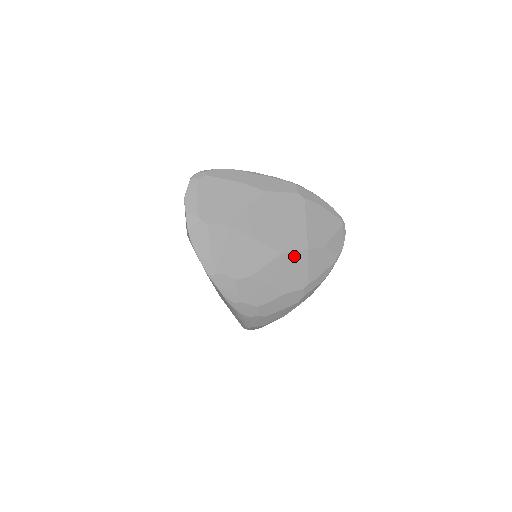
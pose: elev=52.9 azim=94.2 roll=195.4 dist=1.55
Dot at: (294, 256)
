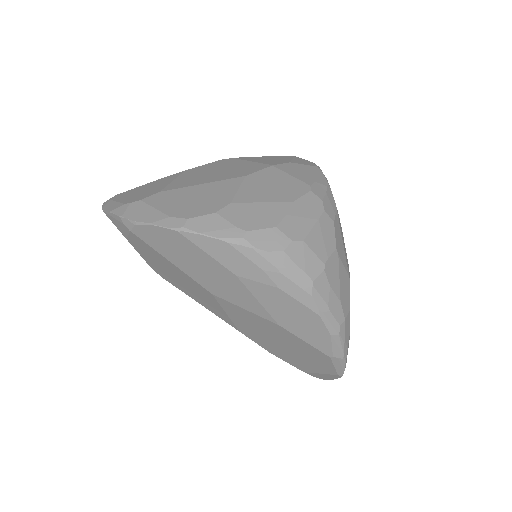
Dot at: (263, 174)
